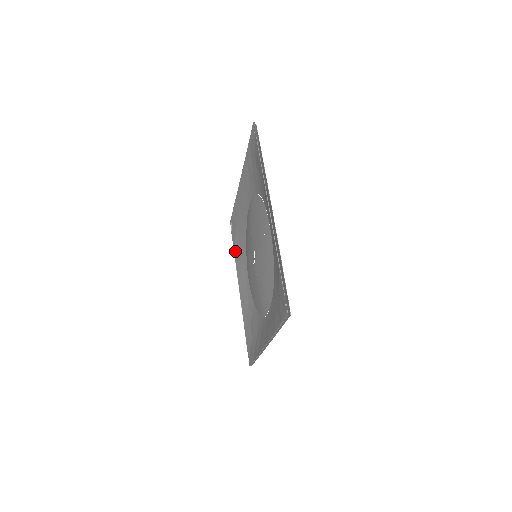
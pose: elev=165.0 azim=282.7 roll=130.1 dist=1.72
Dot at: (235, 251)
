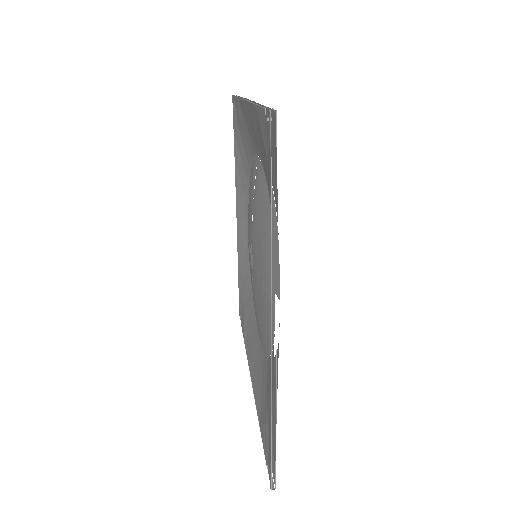
Dot at: (244, 335)
